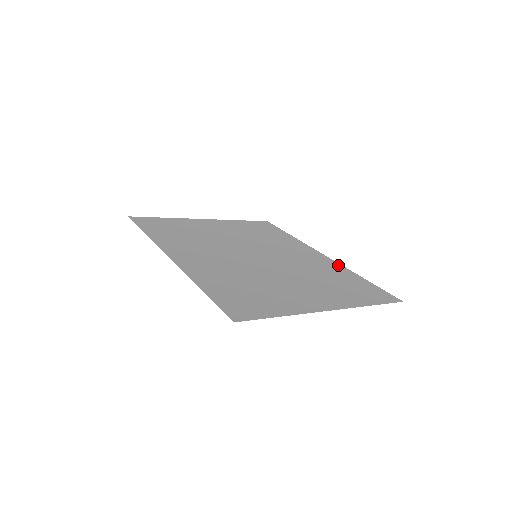
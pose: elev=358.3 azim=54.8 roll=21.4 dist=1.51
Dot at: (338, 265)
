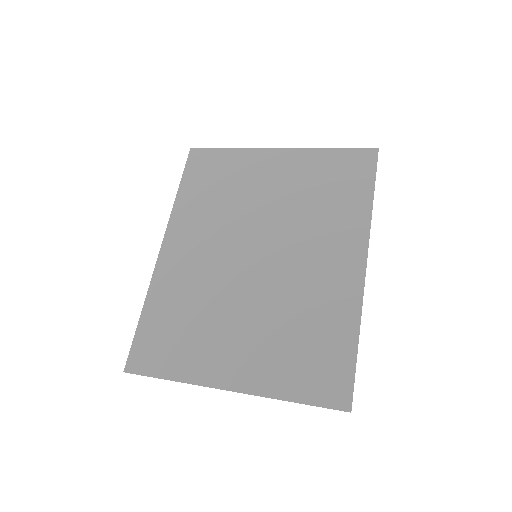
Dot at: (356, 299)
